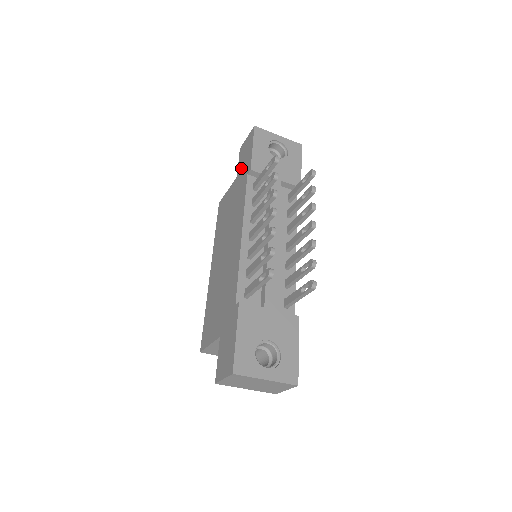
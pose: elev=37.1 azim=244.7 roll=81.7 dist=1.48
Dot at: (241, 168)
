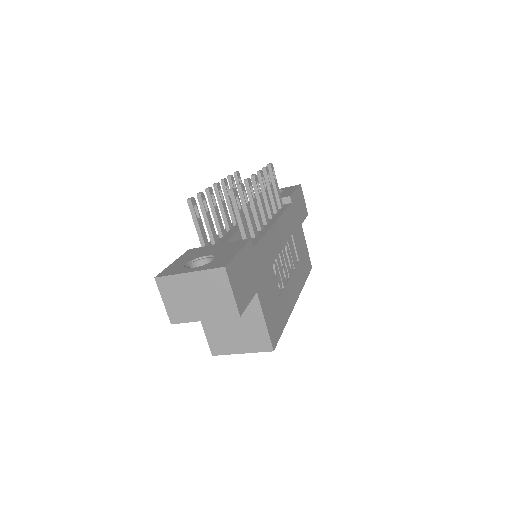
Dot at: occluded
